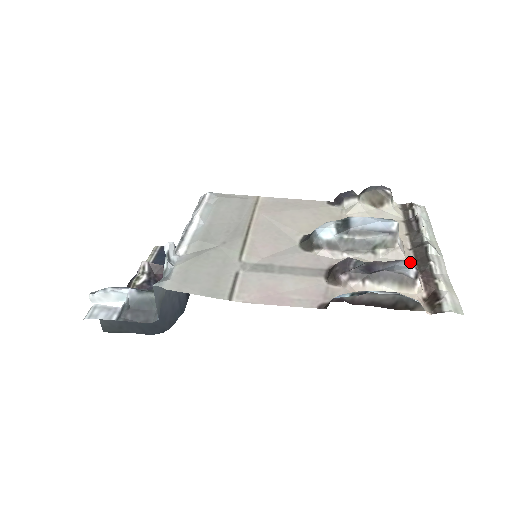
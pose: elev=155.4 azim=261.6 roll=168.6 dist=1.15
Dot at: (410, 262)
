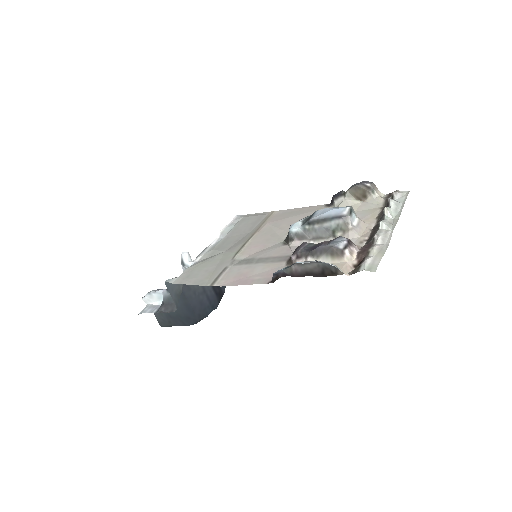
Dot at: (363, 239)
